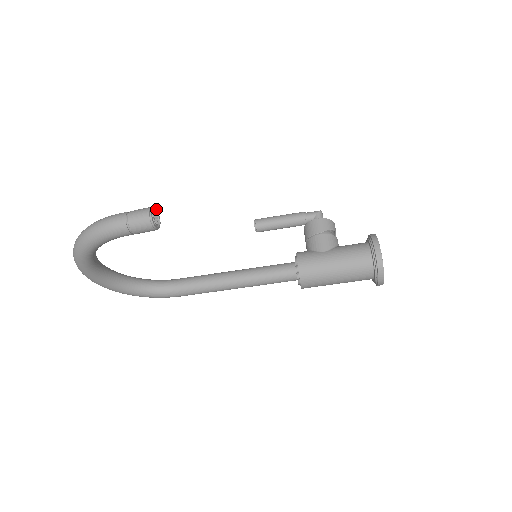
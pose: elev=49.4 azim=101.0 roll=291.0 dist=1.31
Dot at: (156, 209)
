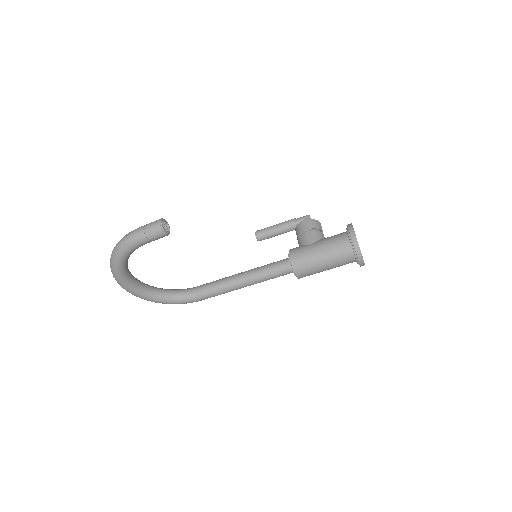
Dot at: occluded
